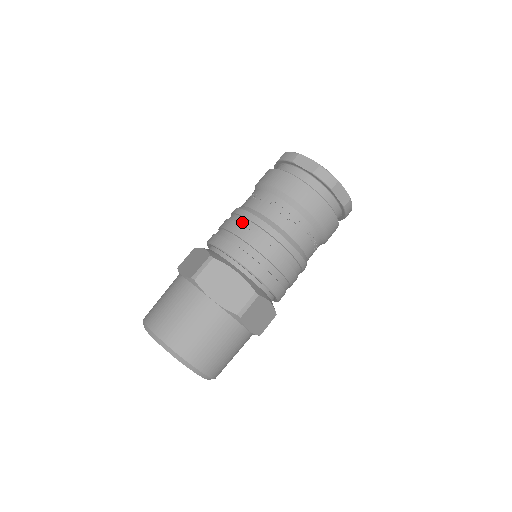
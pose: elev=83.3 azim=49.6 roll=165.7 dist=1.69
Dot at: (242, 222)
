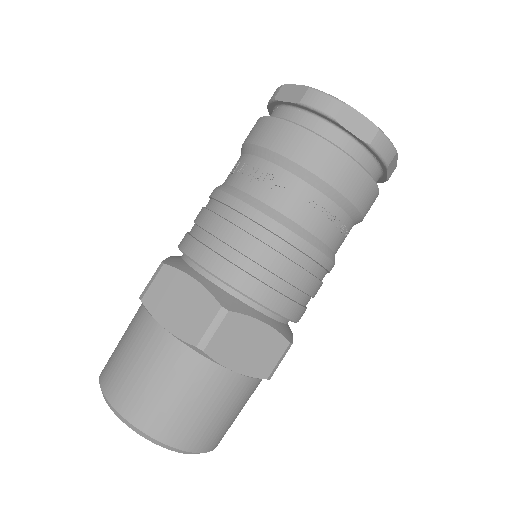
Dot at: (209, 205)
